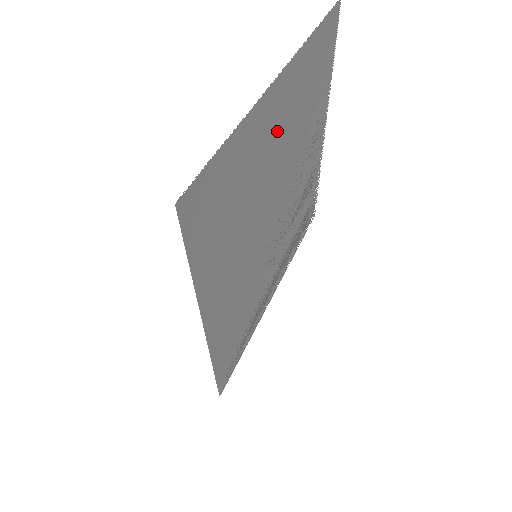
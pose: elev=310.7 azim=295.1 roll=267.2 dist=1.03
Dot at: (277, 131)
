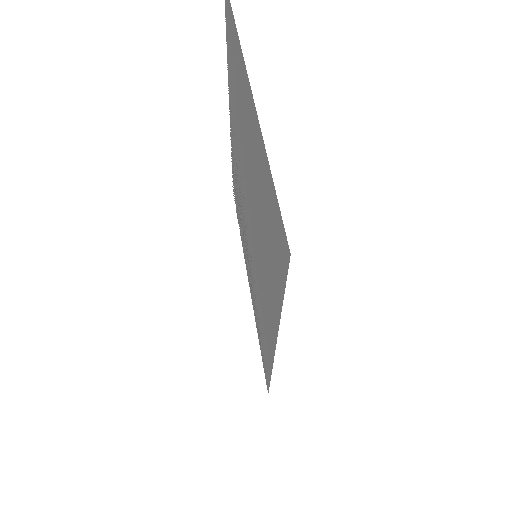
Dot at: (248, 132)
